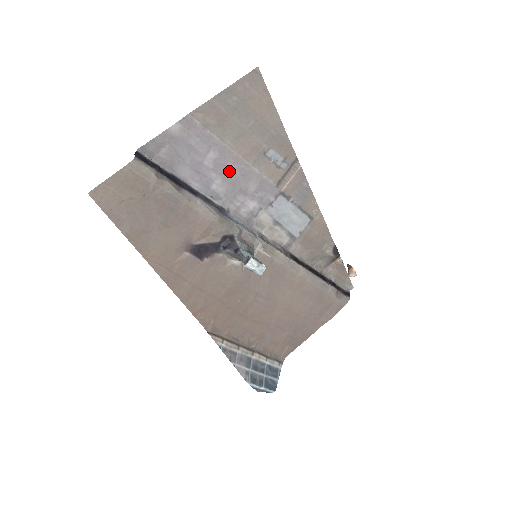
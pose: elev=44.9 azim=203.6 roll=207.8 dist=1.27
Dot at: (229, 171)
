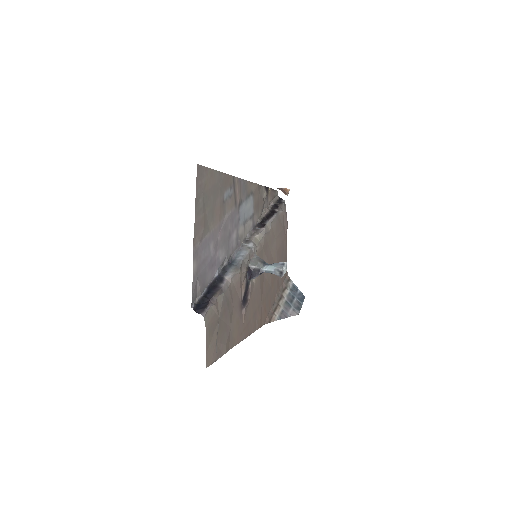
Dot at: (220, 239)
